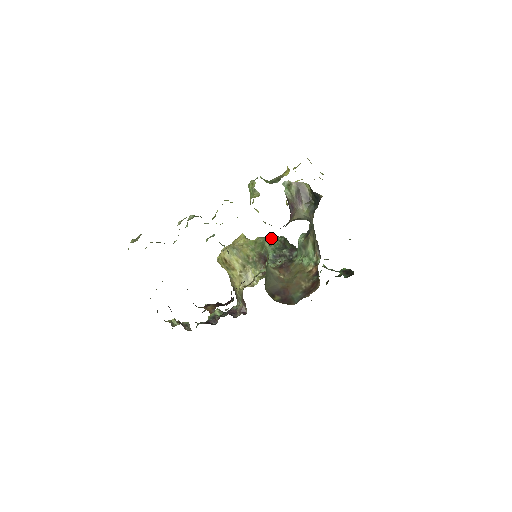
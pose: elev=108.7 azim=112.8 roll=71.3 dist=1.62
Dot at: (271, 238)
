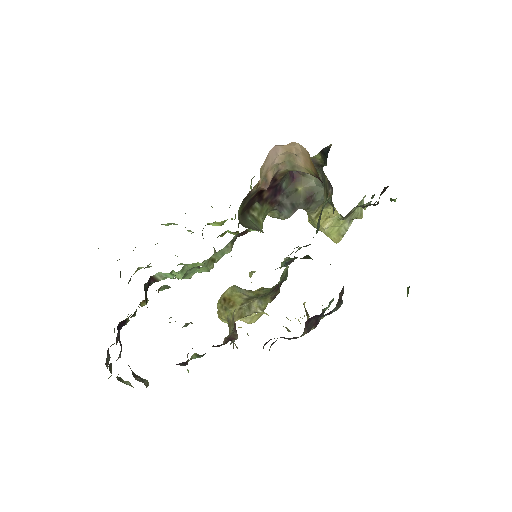
Dot at: occluded
